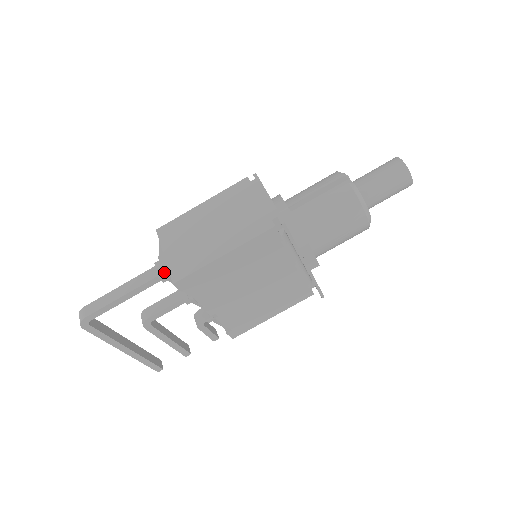
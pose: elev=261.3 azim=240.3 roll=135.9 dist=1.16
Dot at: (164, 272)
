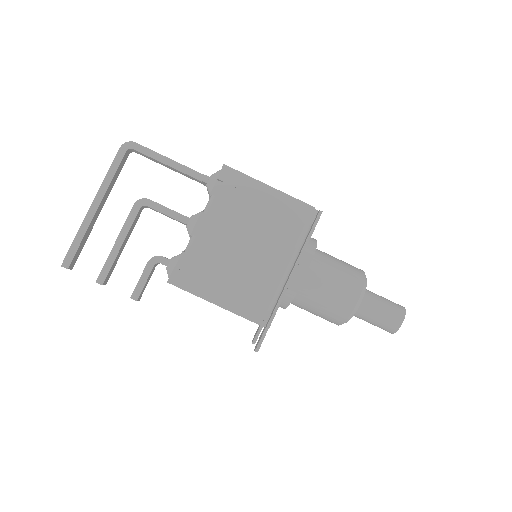
Dot at: (215, 173)
